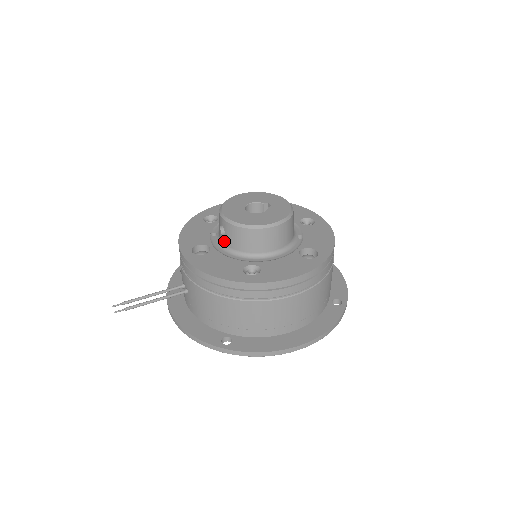
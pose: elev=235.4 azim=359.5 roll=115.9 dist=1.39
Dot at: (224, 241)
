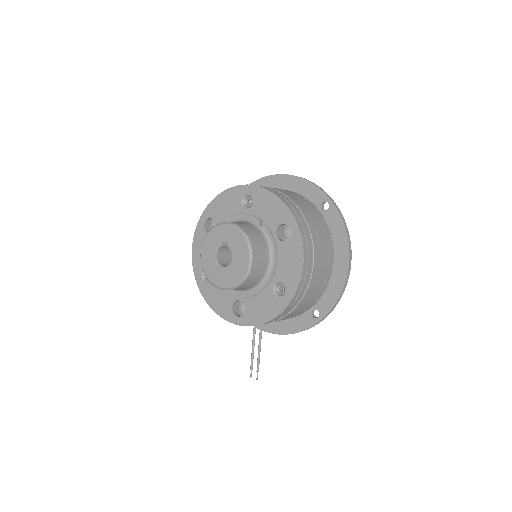
Dot at: occluded
